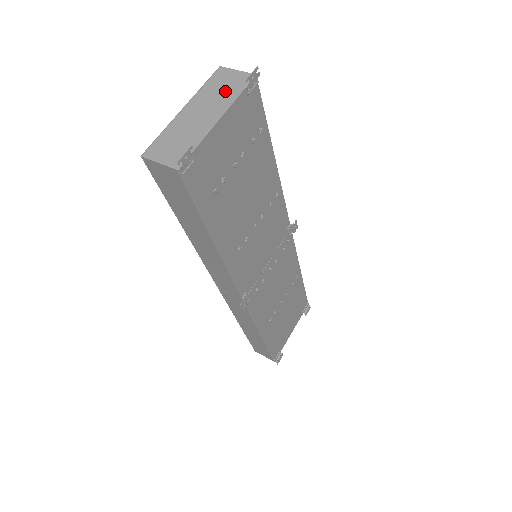
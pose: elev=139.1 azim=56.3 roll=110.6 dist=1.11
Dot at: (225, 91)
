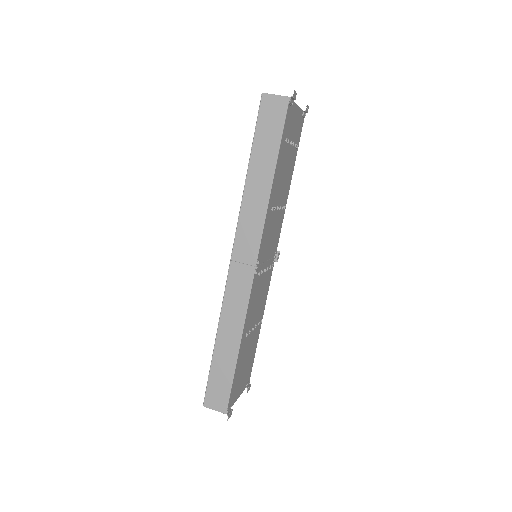
Dot at: occluded
